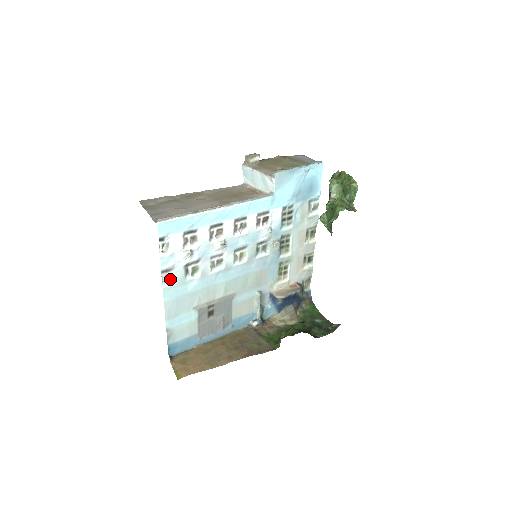
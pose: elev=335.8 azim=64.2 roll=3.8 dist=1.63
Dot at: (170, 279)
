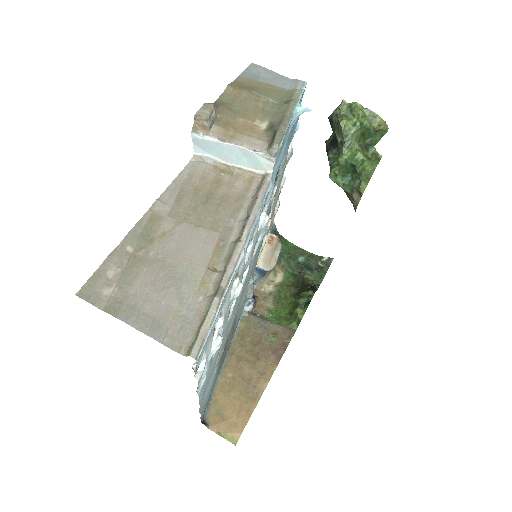
Dot at: occluded
